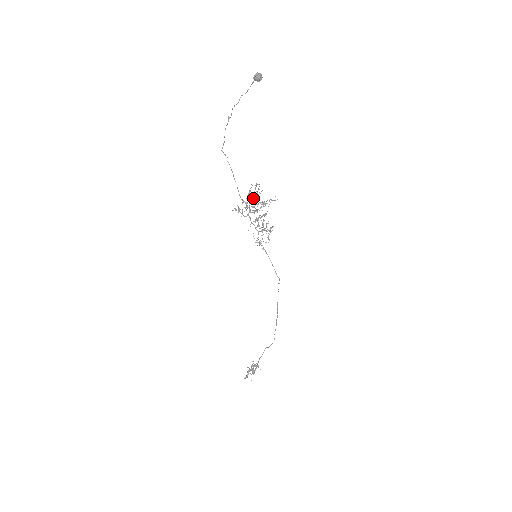
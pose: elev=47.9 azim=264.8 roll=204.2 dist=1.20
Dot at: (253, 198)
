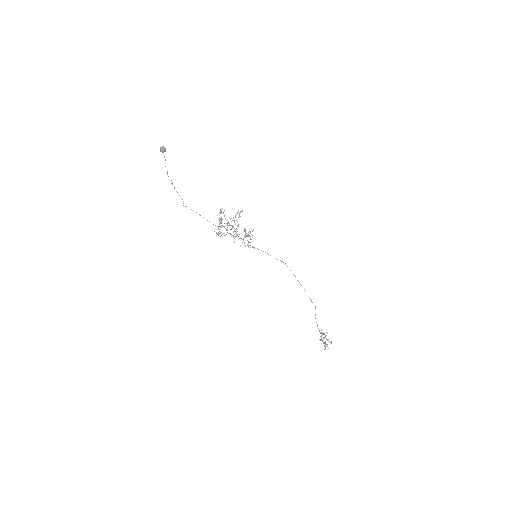
Dot at: (221, 220)
